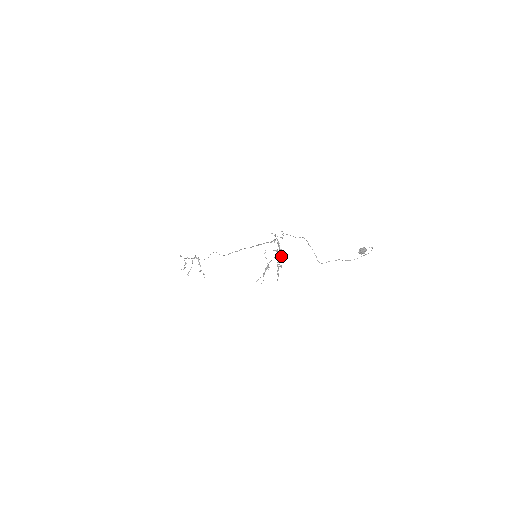
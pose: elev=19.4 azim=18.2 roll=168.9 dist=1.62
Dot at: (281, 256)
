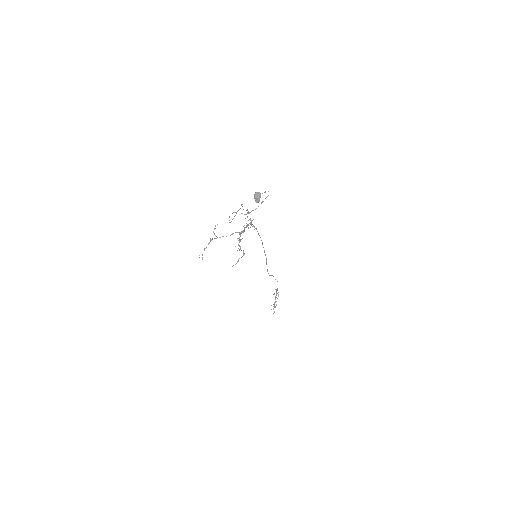
Dot at: (242, 238)
